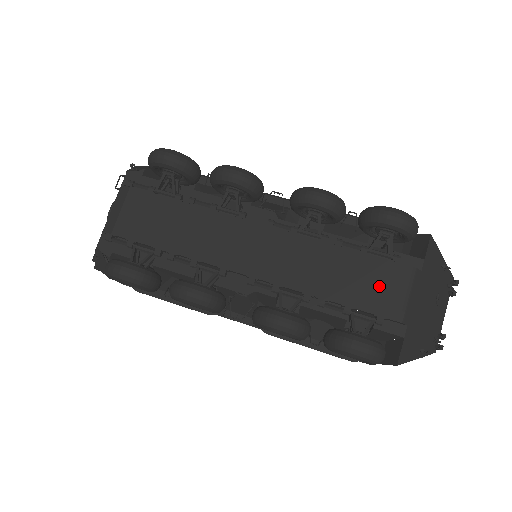
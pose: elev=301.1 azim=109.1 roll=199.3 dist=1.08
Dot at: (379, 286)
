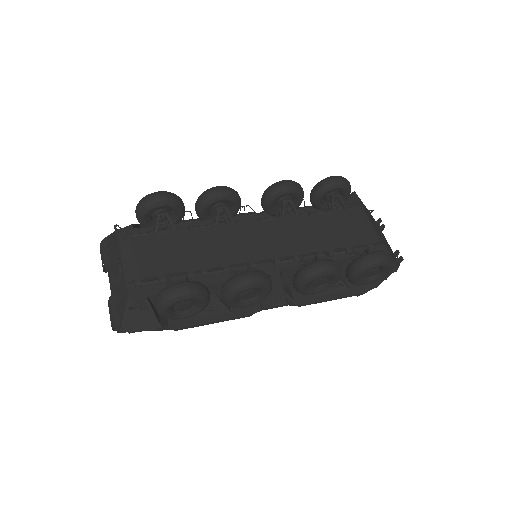
Dot at: (354, 227)
